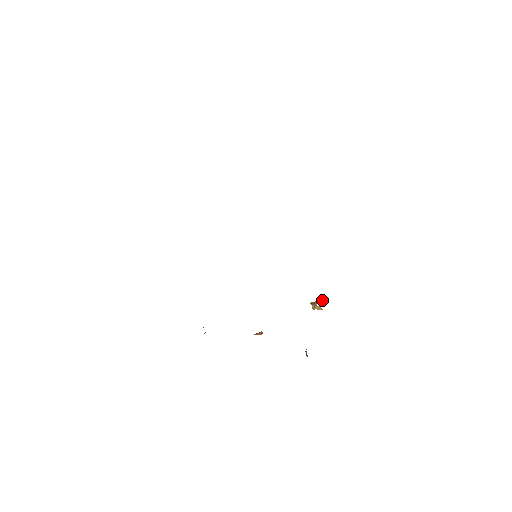
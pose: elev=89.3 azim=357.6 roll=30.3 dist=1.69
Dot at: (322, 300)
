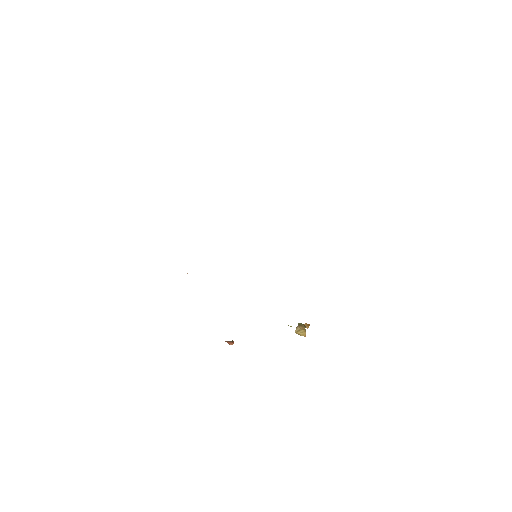
Dot at: (308, 326)
